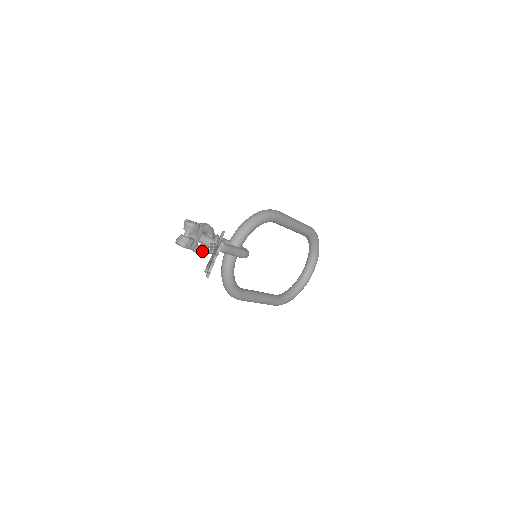
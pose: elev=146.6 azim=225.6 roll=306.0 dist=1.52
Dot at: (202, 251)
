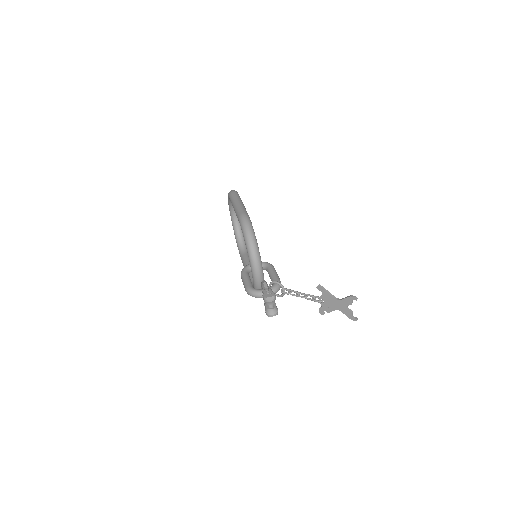
Dot at: occluded
